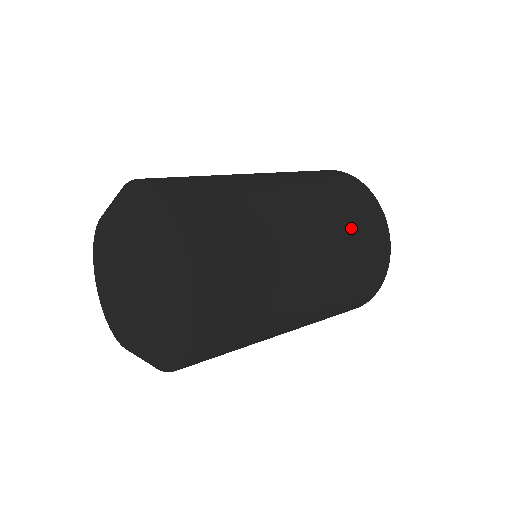
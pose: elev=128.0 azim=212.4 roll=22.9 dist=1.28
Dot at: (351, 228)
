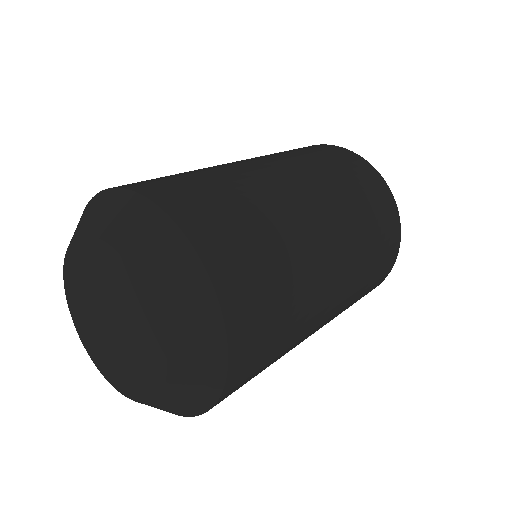
Dot at: (370, 272)
